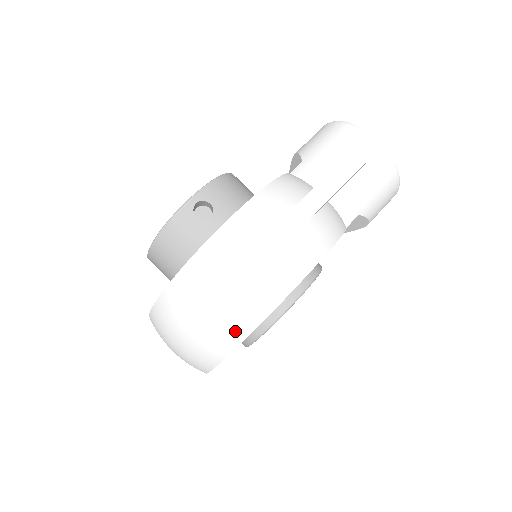
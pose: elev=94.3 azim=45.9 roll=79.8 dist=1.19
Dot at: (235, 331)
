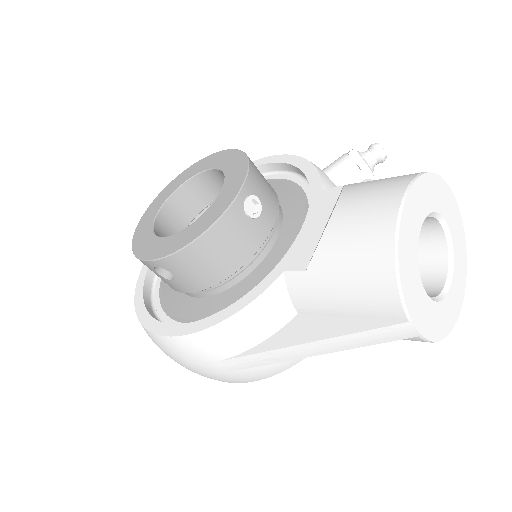
Dot at: occluded
